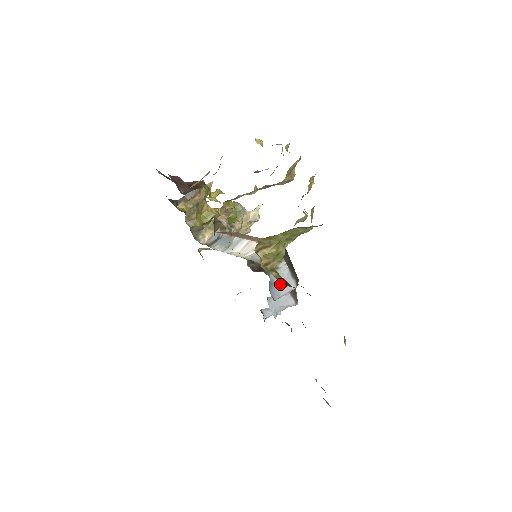
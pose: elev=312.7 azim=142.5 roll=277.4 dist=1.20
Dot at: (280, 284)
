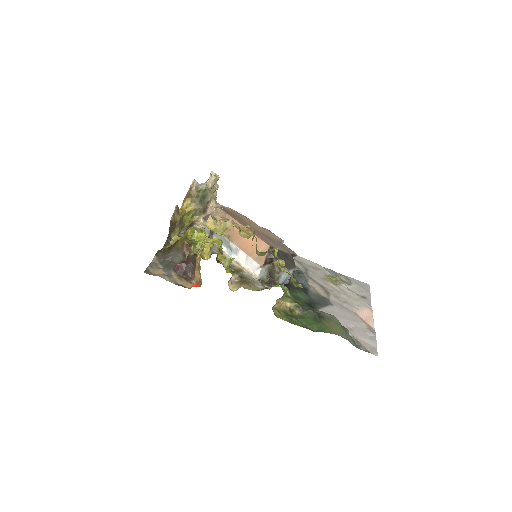
Dot at: (287, 278)
